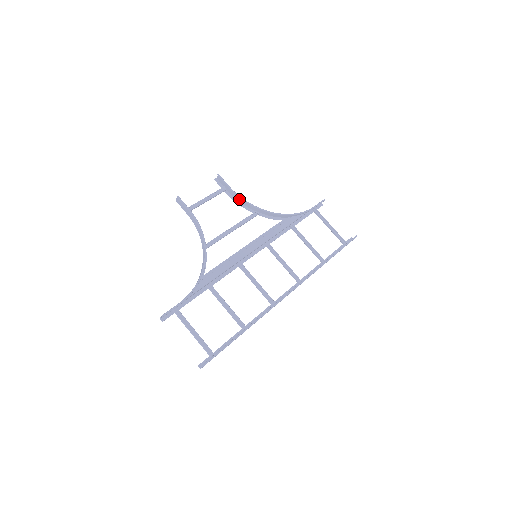
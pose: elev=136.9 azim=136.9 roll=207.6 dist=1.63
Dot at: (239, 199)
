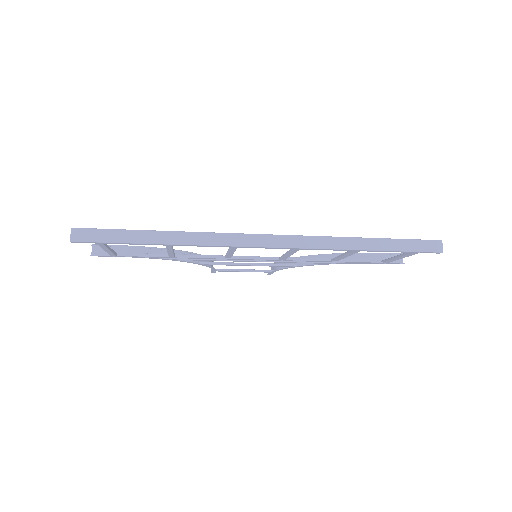
Dot at: (280, 267)
